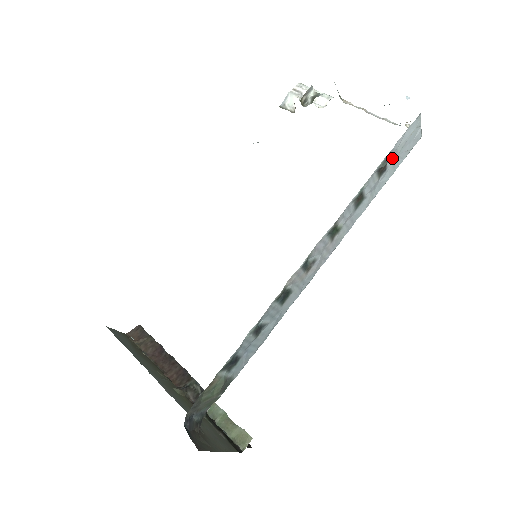
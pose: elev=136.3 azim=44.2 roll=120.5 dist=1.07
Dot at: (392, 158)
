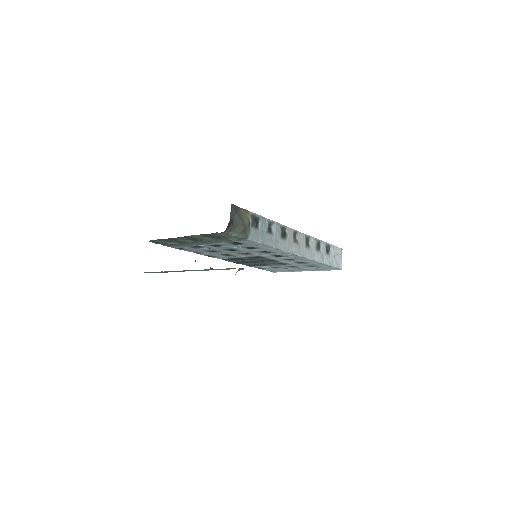
Dot at: (331, 254)
